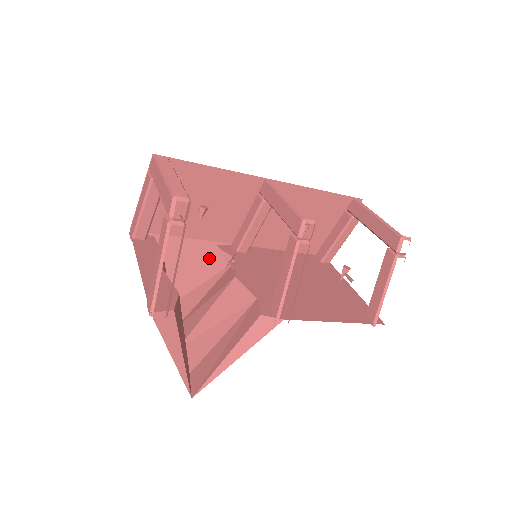
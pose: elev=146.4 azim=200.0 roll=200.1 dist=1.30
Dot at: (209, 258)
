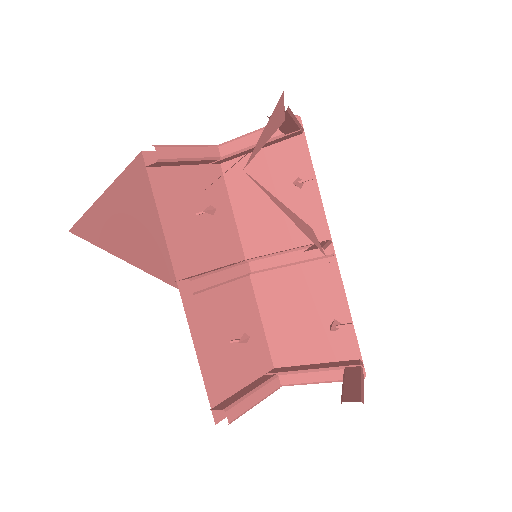
Dot at: occluded
